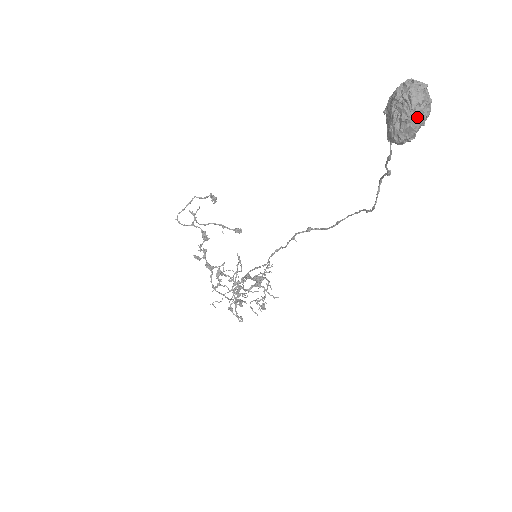
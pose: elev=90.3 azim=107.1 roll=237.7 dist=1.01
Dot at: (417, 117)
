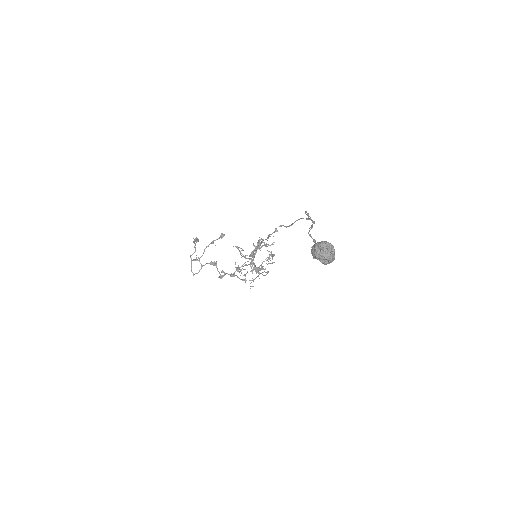
Dot at: (333, 259)
